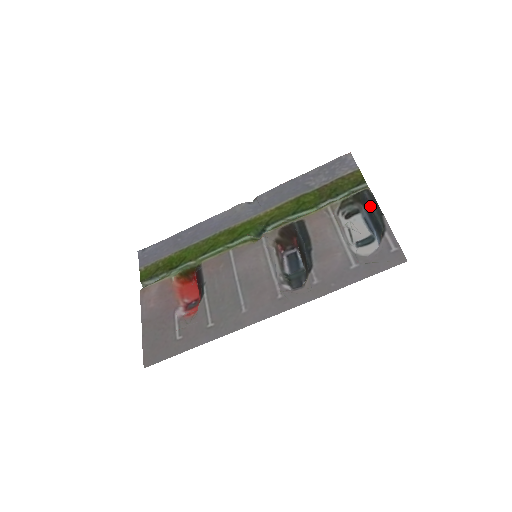
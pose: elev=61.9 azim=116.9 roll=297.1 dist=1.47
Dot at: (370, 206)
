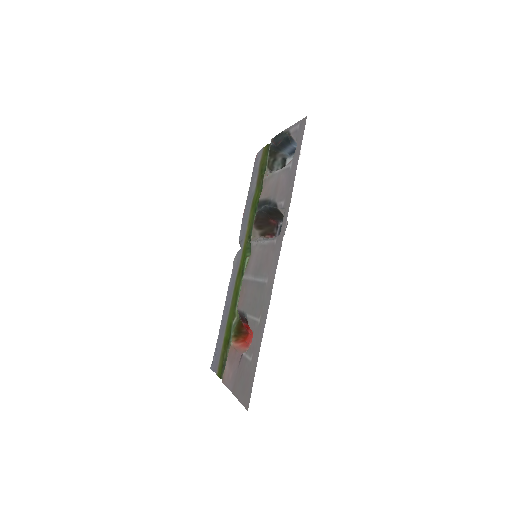
Dot at: (277, 142)
